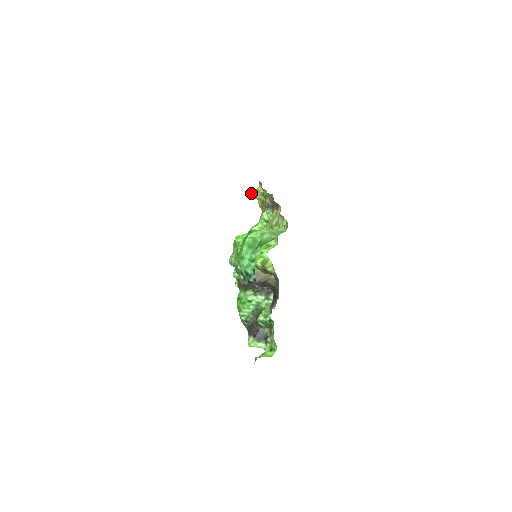
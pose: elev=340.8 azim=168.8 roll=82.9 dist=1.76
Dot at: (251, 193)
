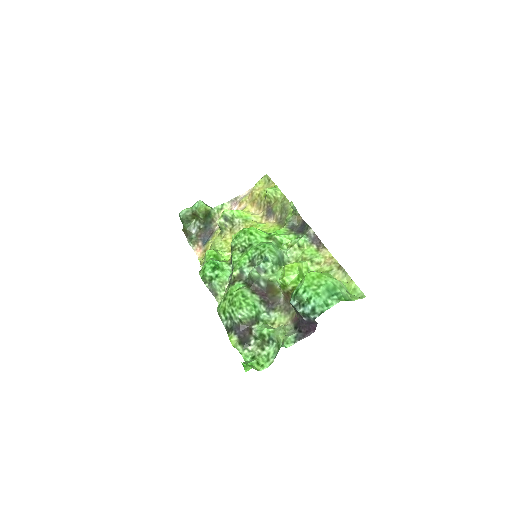
Dot at: (293, 205)
